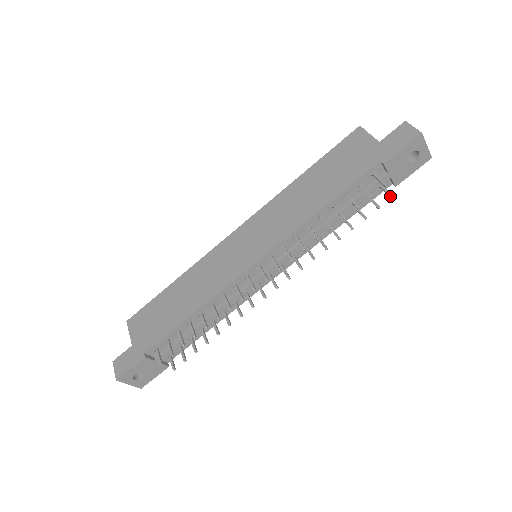
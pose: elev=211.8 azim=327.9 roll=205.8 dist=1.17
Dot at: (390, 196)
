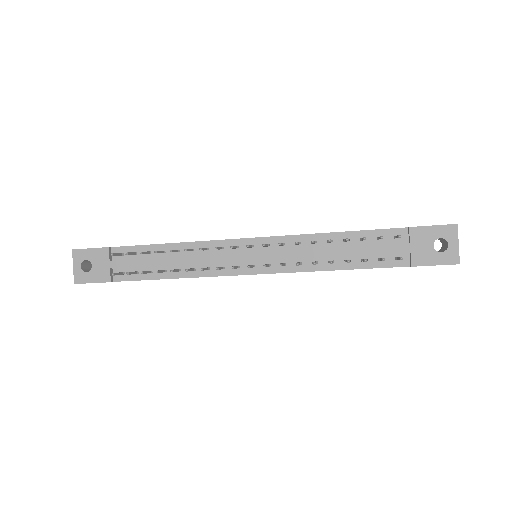
Dot at: (400, 257)
